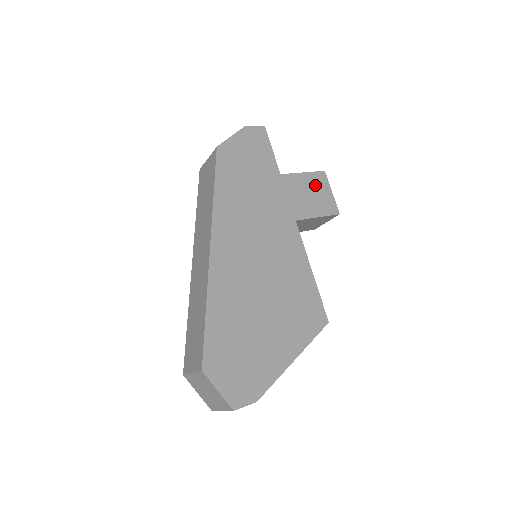
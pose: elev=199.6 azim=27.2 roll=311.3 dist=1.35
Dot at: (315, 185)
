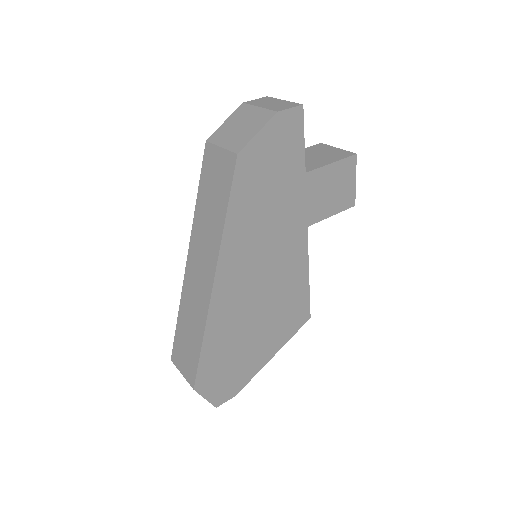
Dot at: (340, 176)
